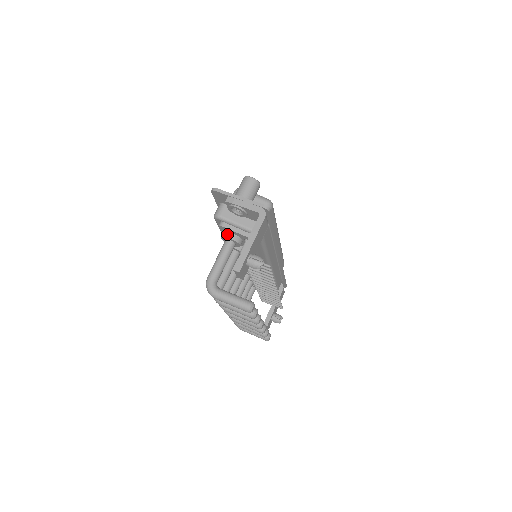
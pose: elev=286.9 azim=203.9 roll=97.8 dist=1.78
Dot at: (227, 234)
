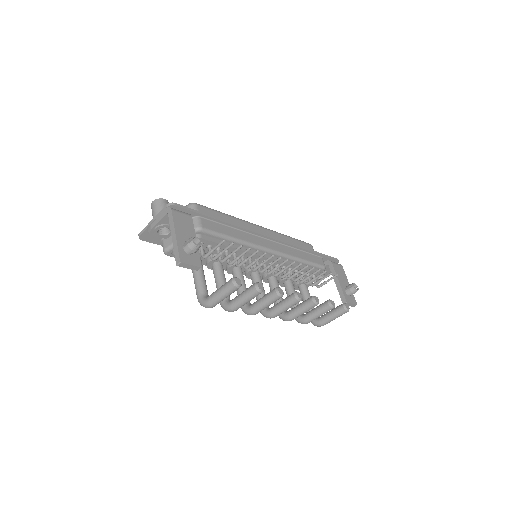
Dot at: occluded
